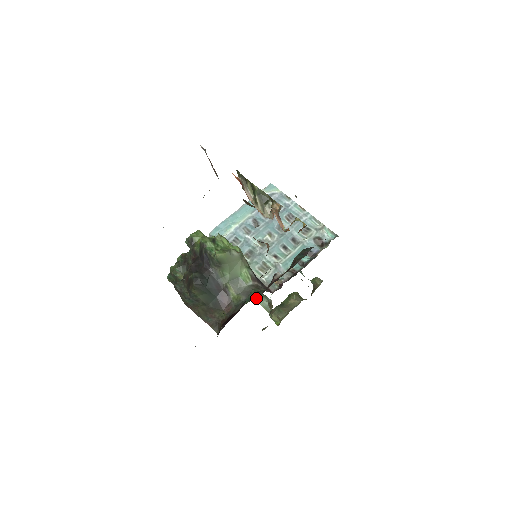
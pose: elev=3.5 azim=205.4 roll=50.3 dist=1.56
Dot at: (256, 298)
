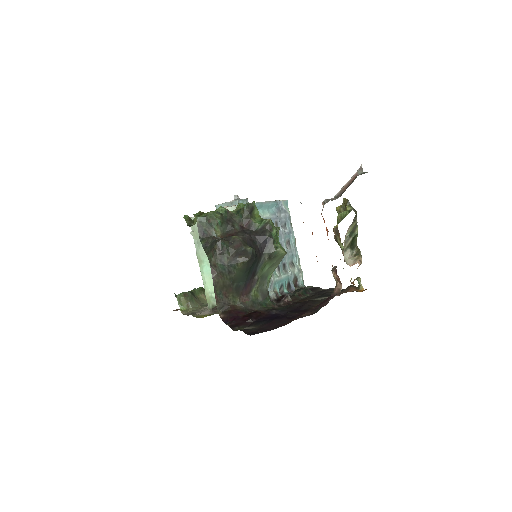
Dot at: (211, 284)
